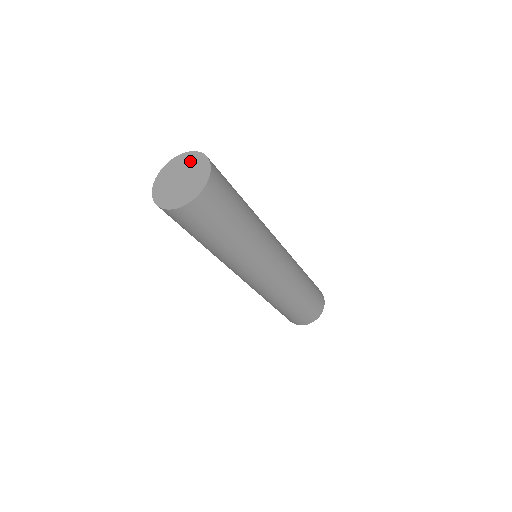
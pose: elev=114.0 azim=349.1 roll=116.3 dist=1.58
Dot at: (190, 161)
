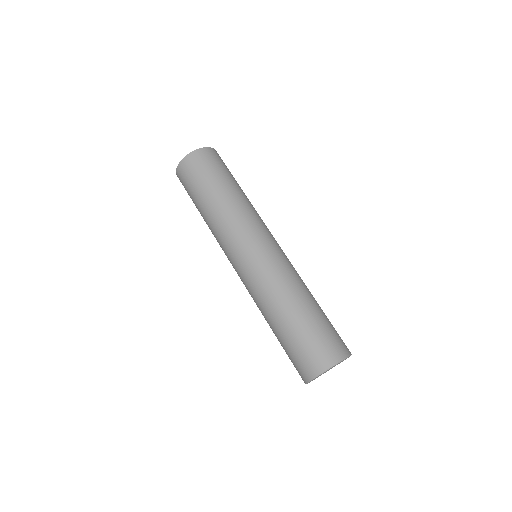
Dot at: occluded
